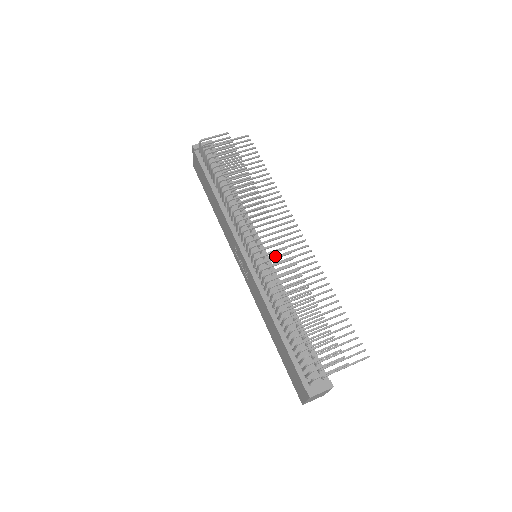
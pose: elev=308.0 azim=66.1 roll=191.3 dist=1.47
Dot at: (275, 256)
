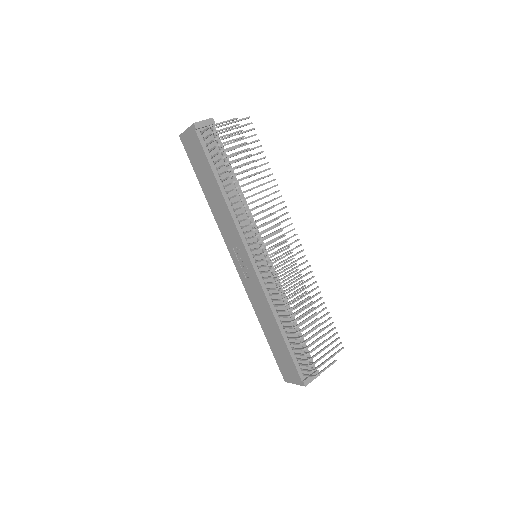
Dot at: (280, 263)
